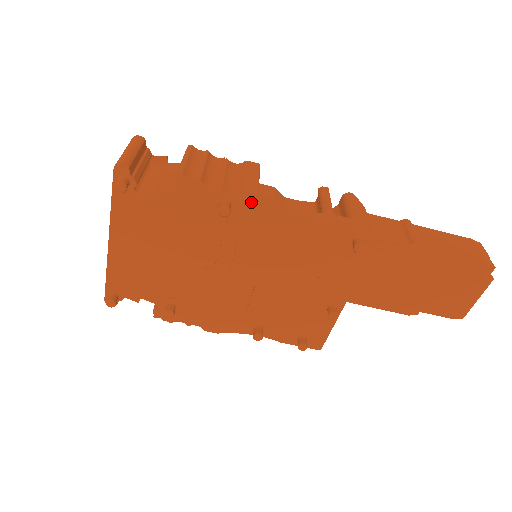
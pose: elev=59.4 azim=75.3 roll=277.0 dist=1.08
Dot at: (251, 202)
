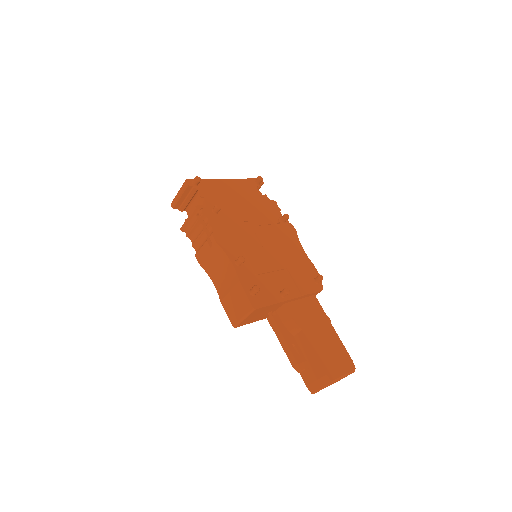
Dot at: (292, 229)
